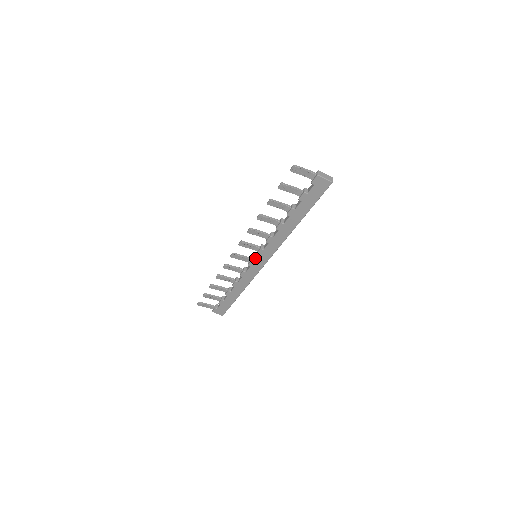
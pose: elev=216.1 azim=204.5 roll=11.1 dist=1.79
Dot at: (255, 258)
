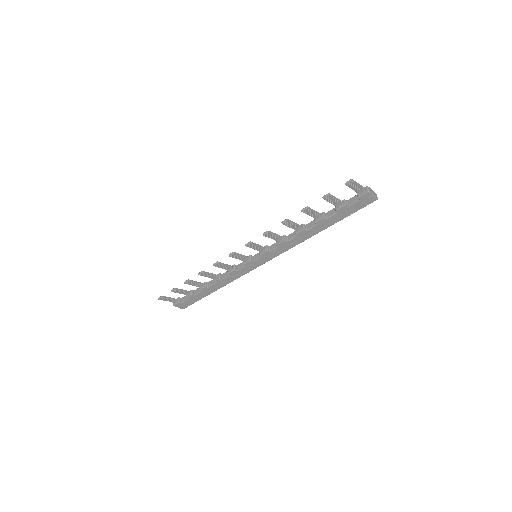
Dot at: (253, 258)
